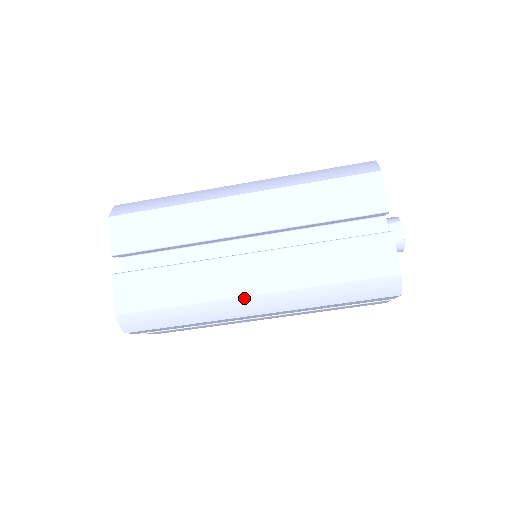
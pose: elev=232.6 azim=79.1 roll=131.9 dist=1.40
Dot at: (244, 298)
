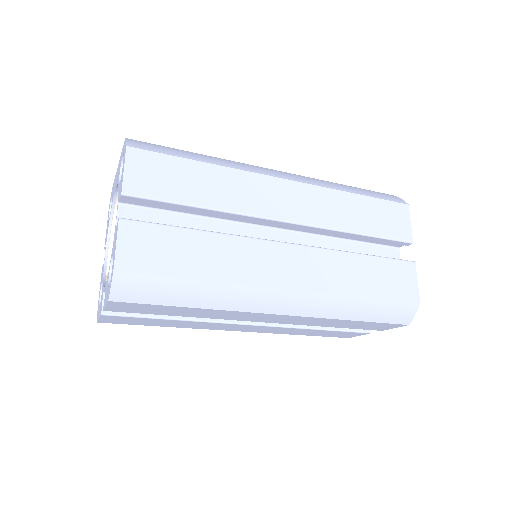
Dot at: (229, 330)
